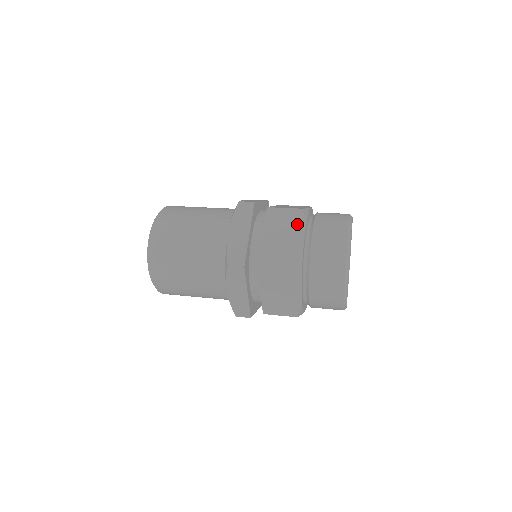
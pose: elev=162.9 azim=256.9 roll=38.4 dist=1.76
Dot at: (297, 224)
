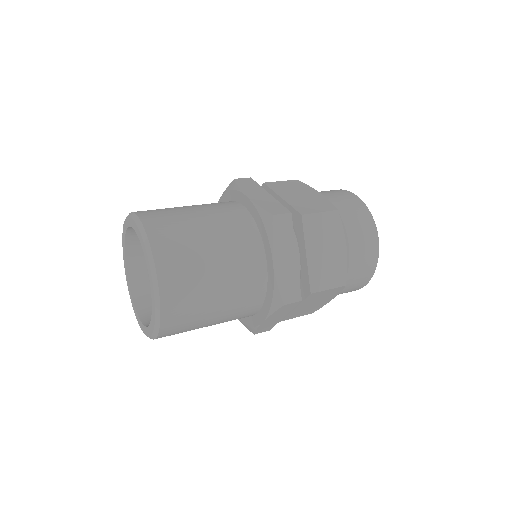
Dot at: (304, 187)
